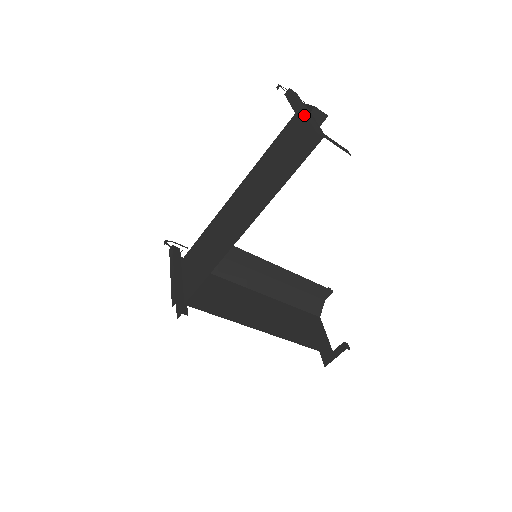
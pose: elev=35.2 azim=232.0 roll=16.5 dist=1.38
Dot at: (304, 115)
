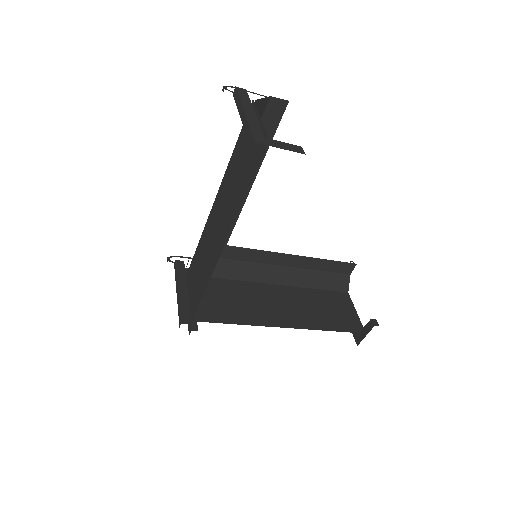
Dot at: (246, 121)
